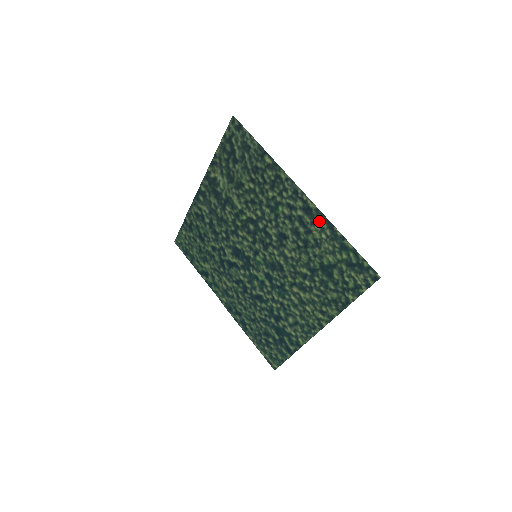
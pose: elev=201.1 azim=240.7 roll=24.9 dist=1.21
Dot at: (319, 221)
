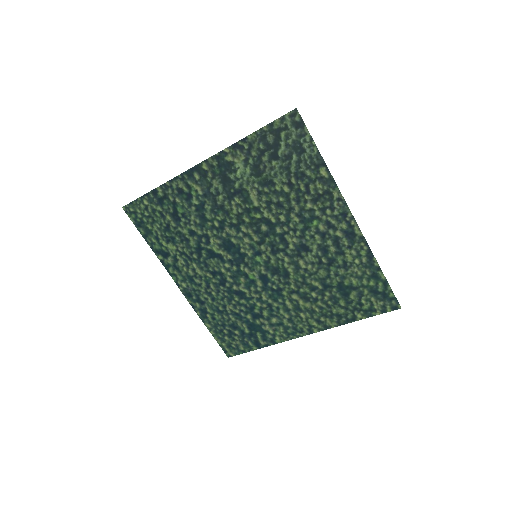
Dot at: (359, 248)
